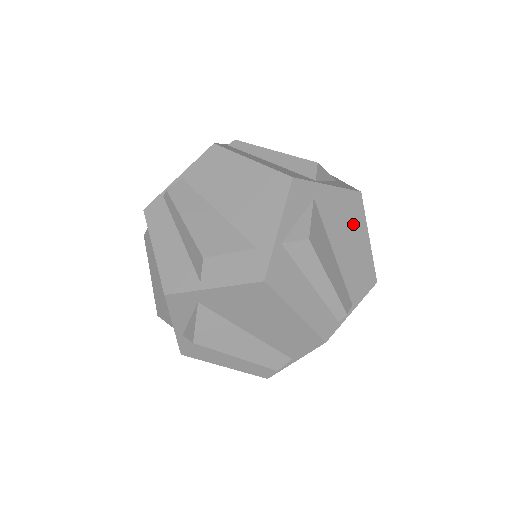
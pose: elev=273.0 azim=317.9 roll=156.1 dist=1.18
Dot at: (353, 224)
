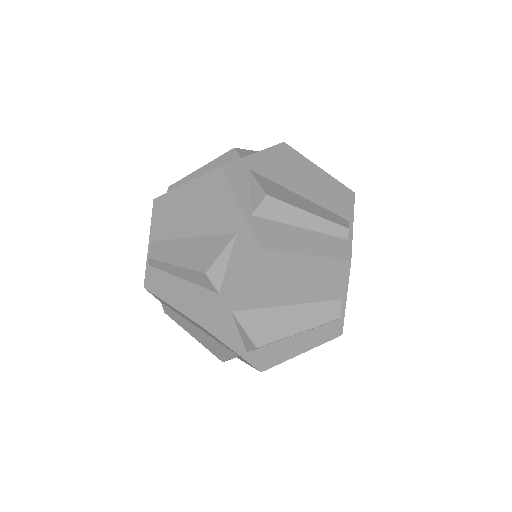
Dot at: (297, 167)
